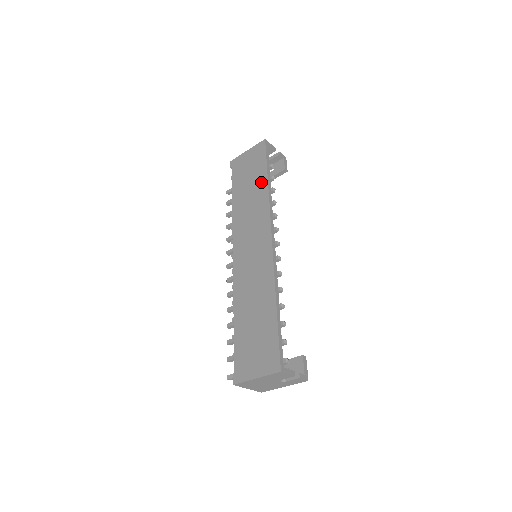
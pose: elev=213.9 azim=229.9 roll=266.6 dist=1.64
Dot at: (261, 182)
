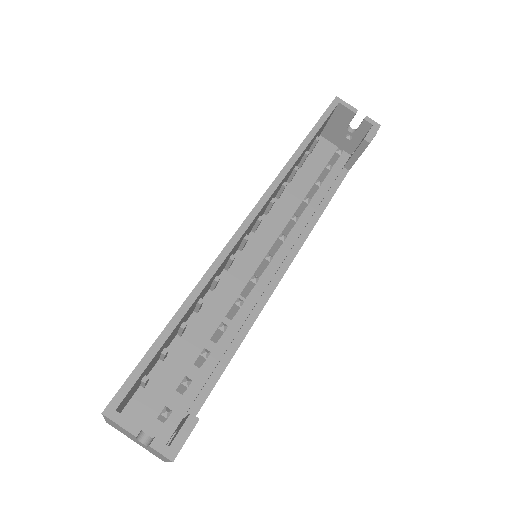
Dot at: occluded
